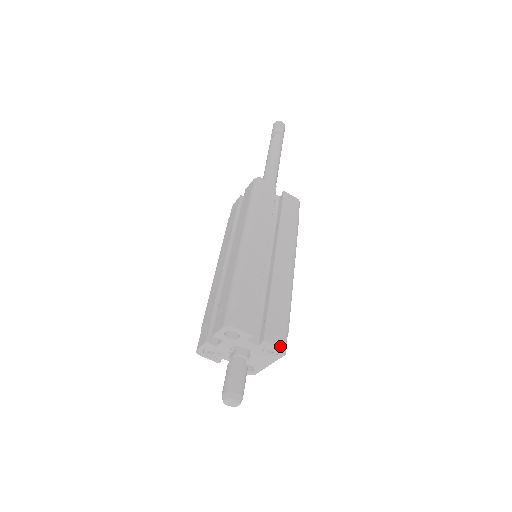
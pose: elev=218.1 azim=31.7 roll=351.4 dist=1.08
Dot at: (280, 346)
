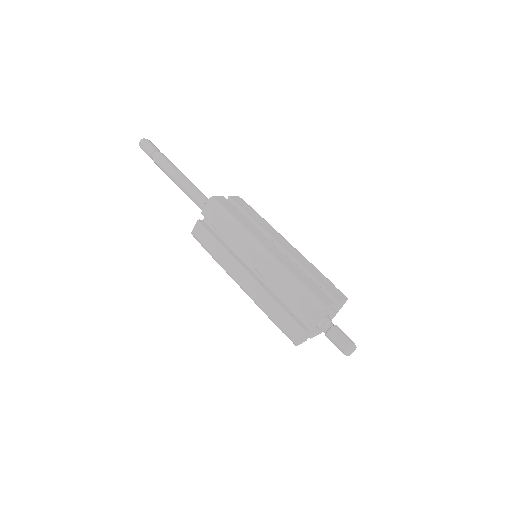
Dot at: (345, 298)
